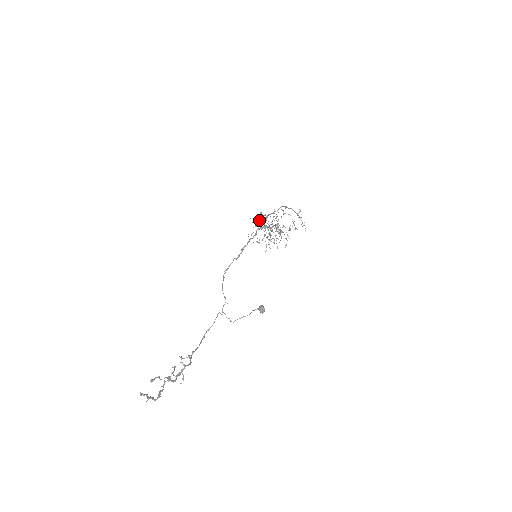
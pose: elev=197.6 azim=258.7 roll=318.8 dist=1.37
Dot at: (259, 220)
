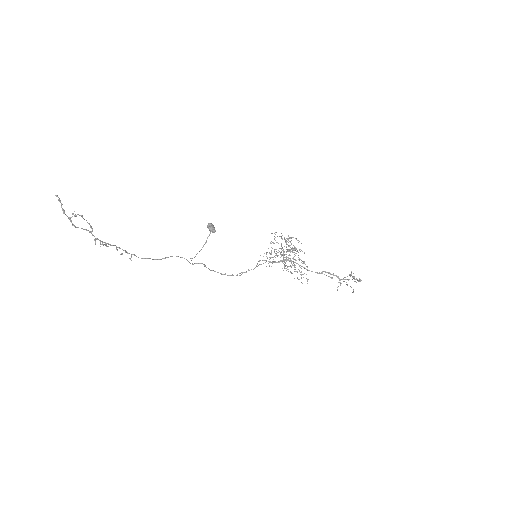
Dot at: occluded
